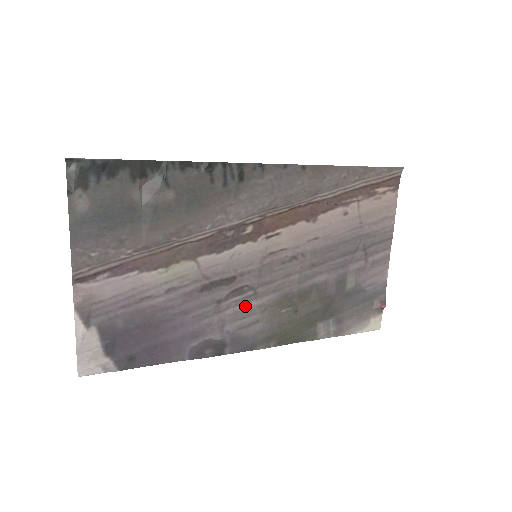
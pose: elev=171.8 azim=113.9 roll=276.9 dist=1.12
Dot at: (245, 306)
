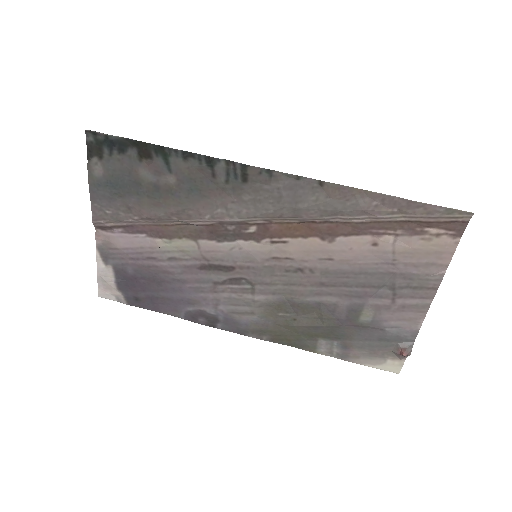
Dot at: (241, 296)
